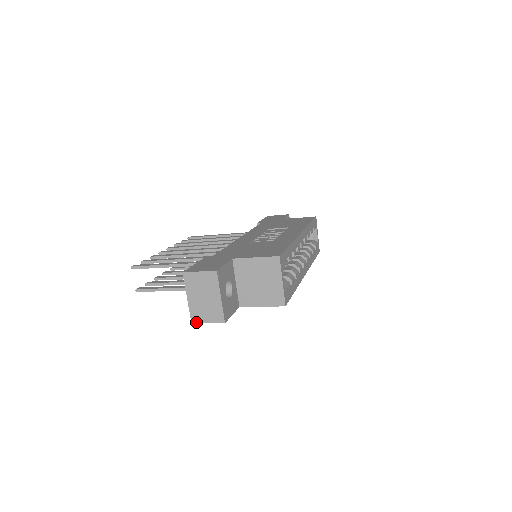
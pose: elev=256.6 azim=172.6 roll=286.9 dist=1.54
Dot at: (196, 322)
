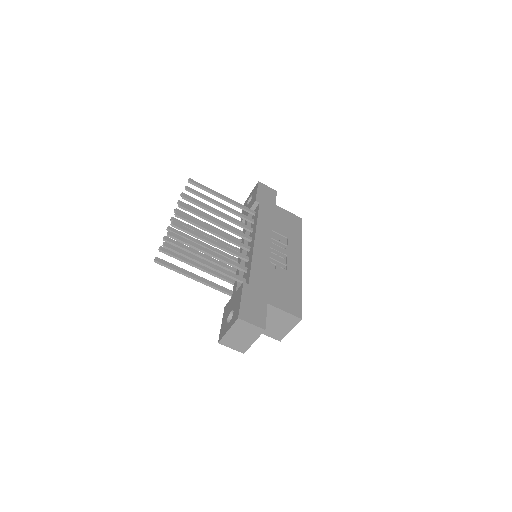
Dot at: (222, 344)
